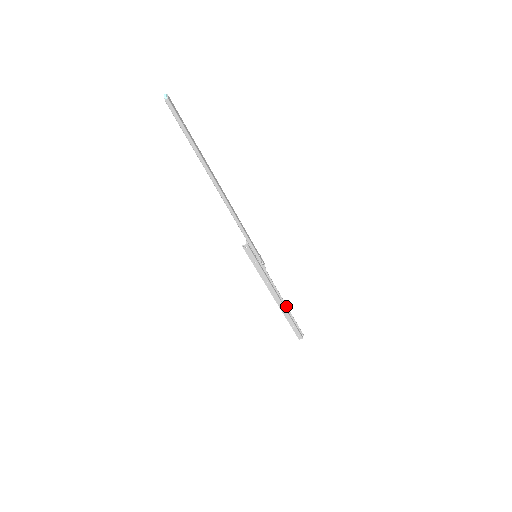
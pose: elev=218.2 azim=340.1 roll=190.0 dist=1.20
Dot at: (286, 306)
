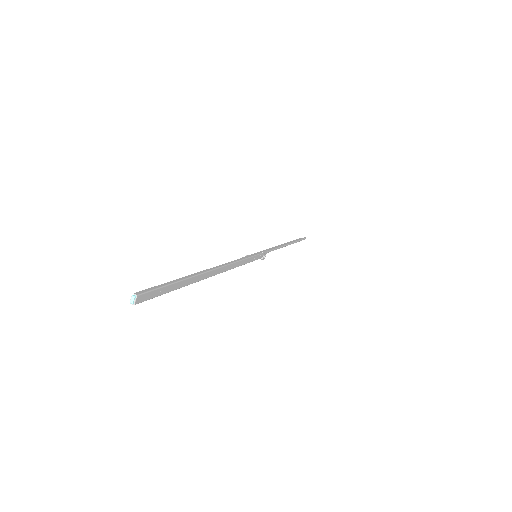
Dot at: (288, 244)
